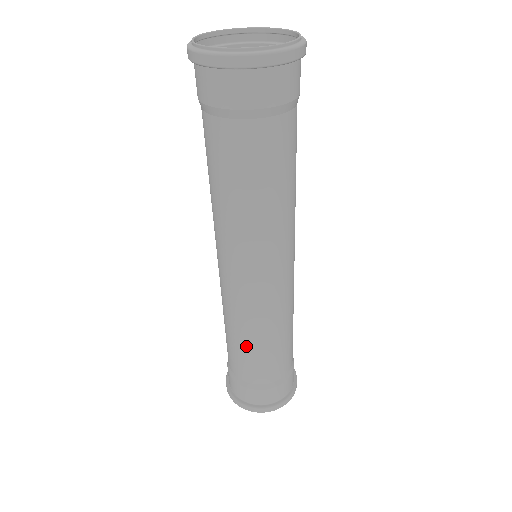
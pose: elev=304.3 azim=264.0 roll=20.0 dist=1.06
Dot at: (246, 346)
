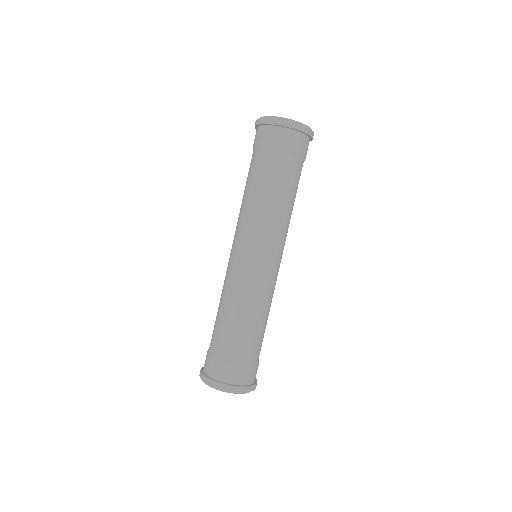
Dot at: (218, 310)
